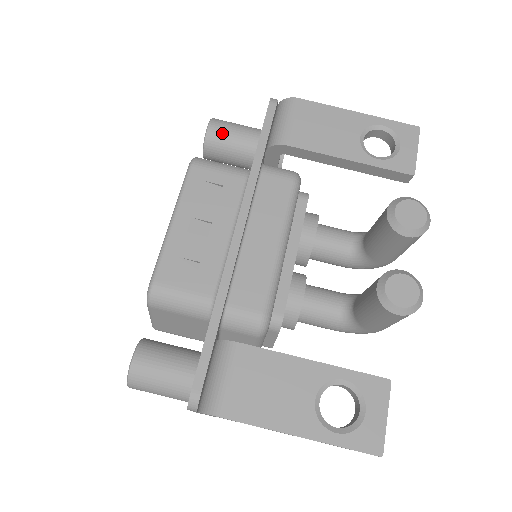
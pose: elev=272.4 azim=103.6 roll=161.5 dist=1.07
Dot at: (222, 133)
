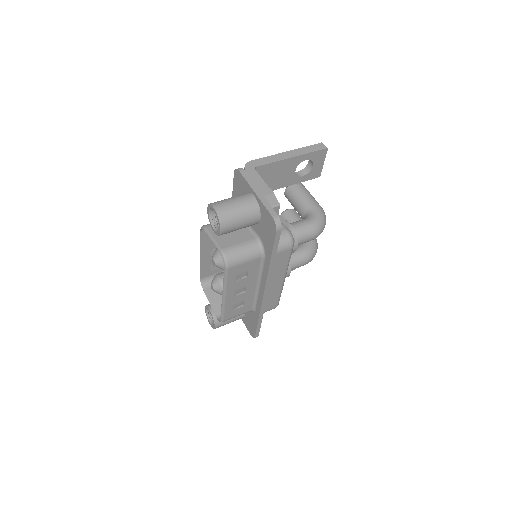
Dot at: occluded
